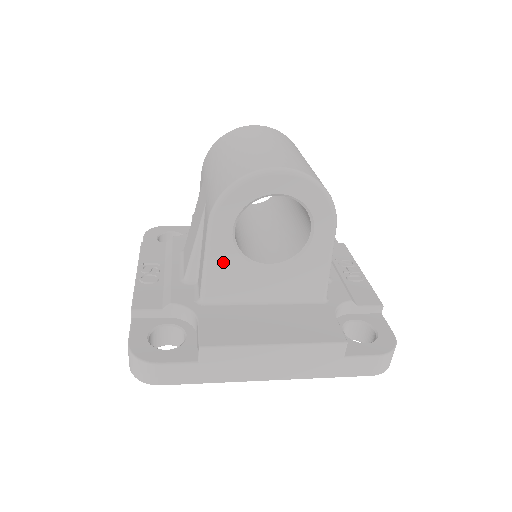
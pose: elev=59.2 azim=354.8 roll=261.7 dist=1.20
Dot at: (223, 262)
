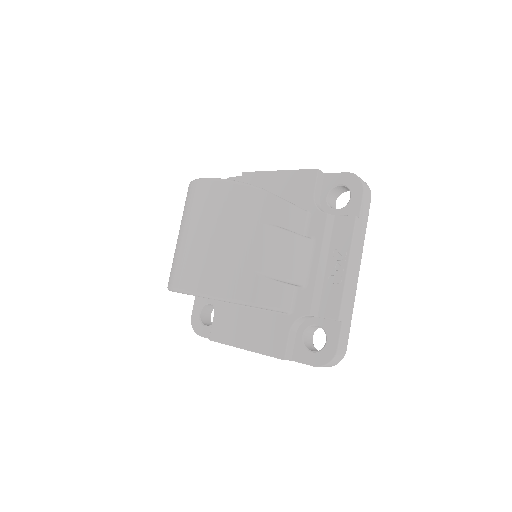
Dot at: occluded
